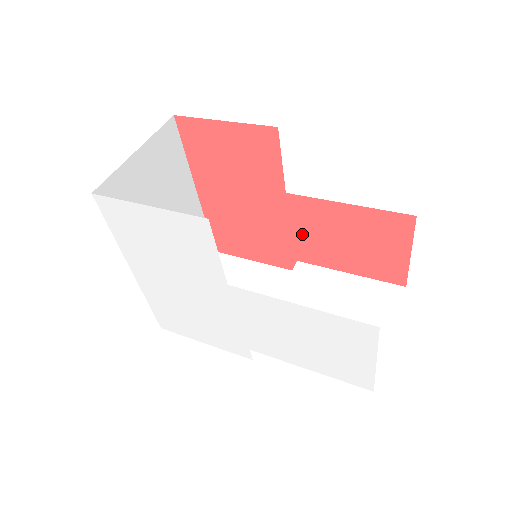
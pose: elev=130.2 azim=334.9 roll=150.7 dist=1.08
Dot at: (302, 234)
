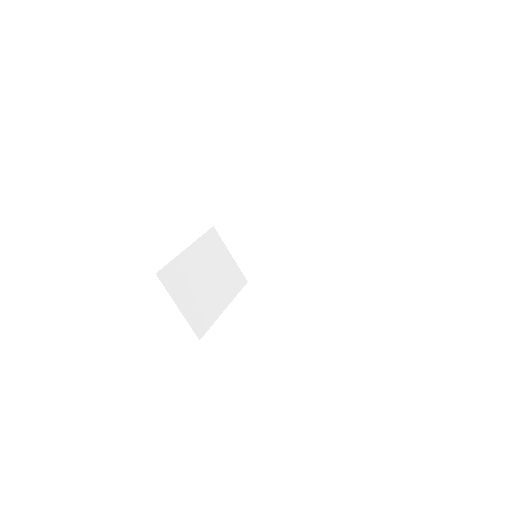
Dot at: occluded
